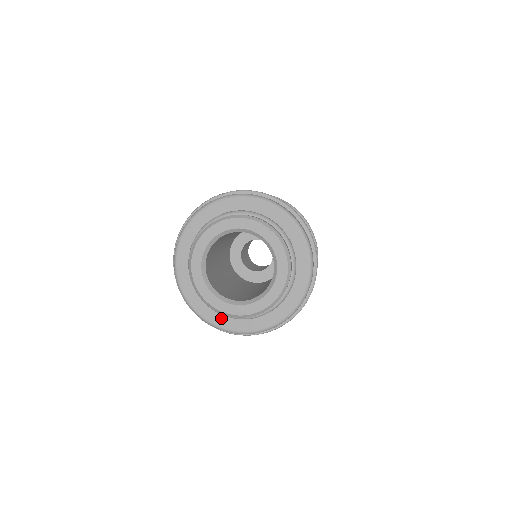
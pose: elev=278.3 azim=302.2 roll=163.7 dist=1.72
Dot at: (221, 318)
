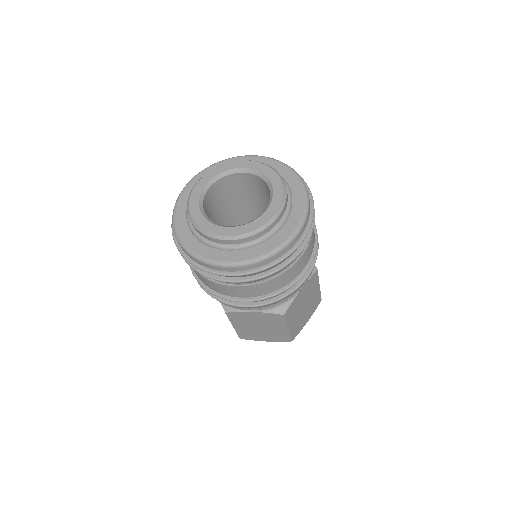
Dot at: (270, 242)
